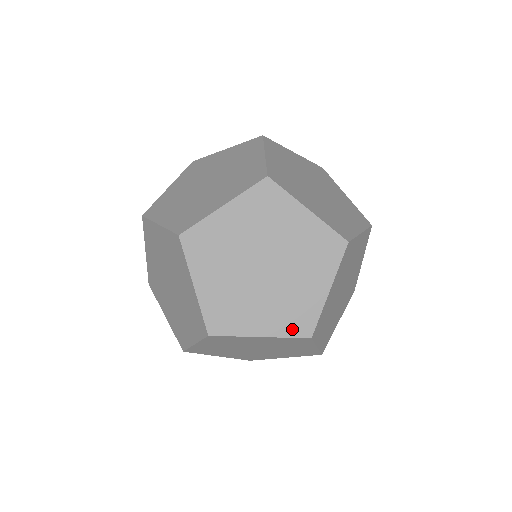
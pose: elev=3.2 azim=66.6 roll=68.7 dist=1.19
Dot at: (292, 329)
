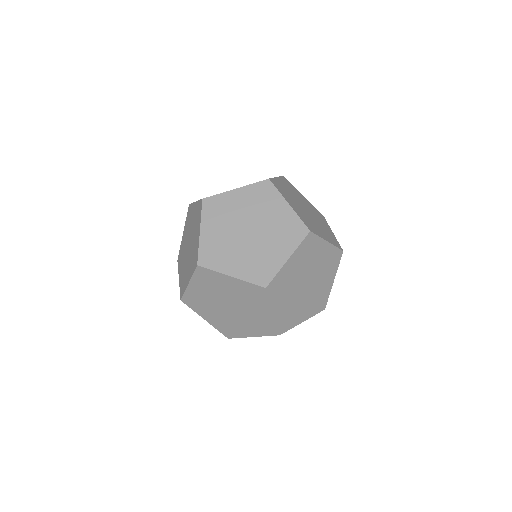
Dot at: occluded
